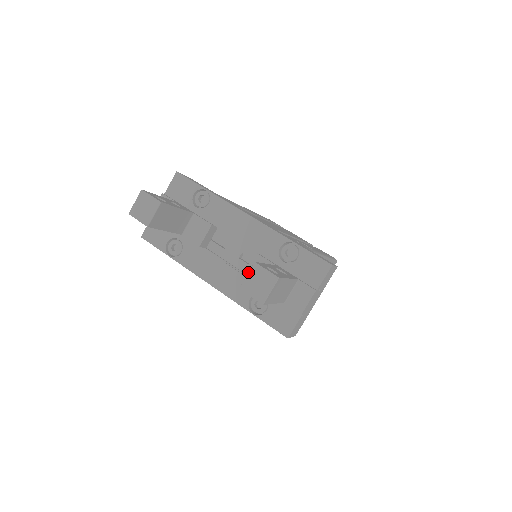
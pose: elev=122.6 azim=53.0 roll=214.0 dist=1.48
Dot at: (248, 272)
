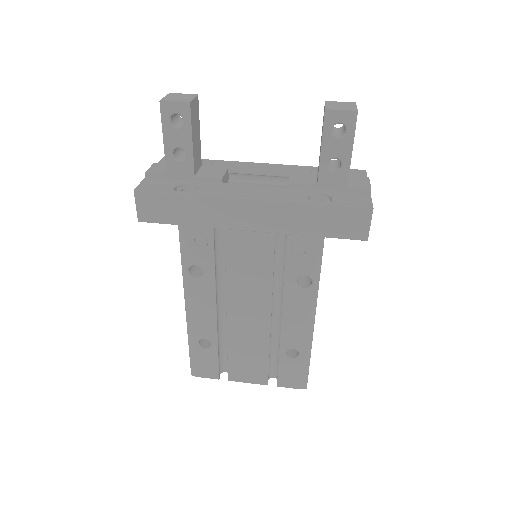
Dot at: occluded
